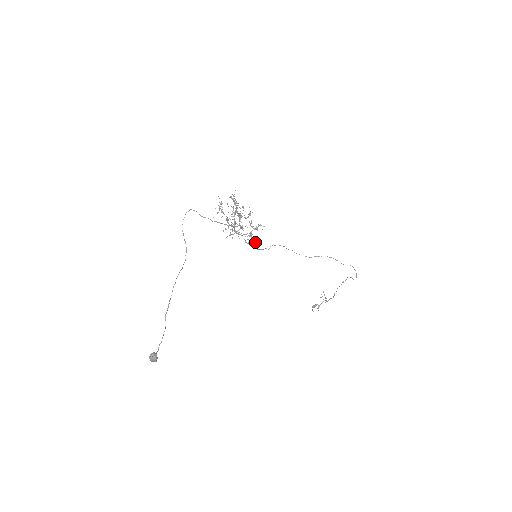
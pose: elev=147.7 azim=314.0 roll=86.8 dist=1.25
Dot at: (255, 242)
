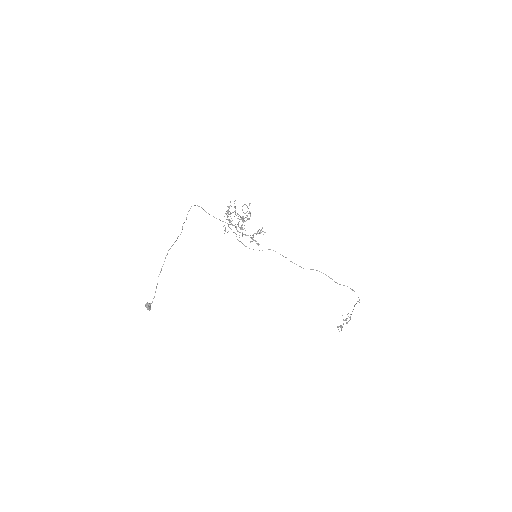
Dot at: (257, 244)
